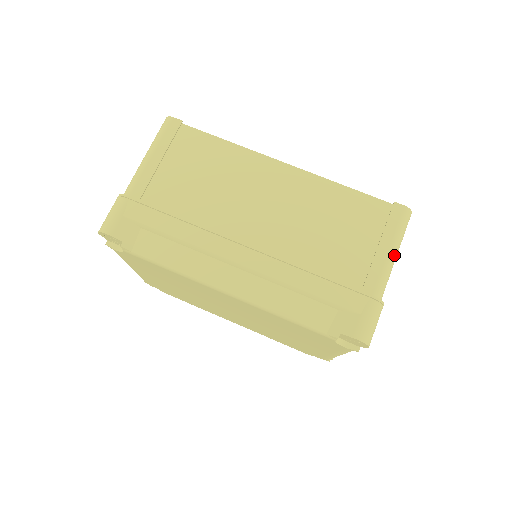
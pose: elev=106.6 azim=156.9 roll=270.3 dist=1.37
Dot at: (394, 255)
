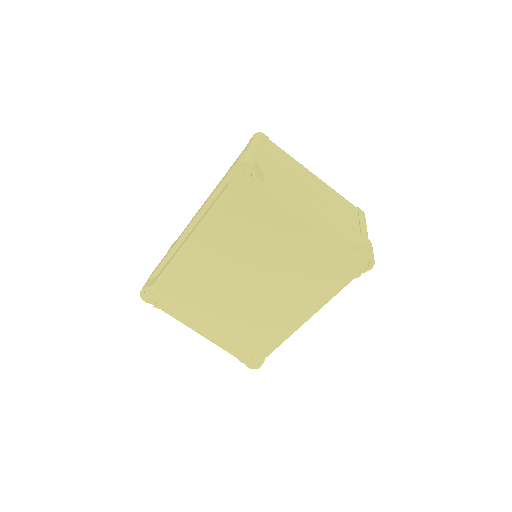
Dot at: (253, 143)
